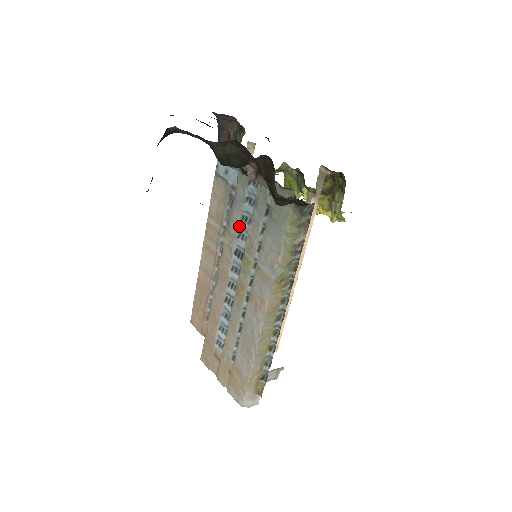
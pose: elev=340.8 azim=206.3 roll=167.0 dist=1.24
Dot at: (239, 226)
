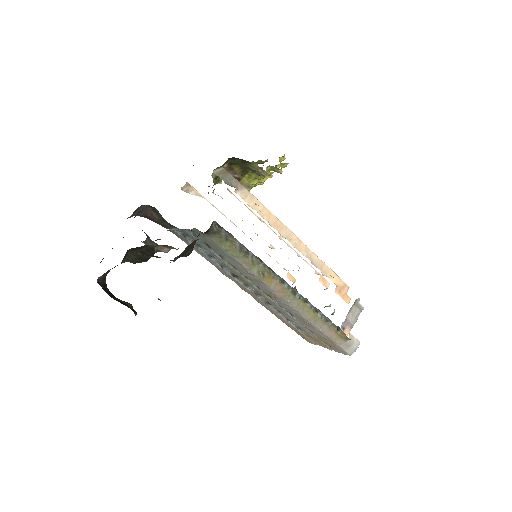
Dot at: (214, 262)
